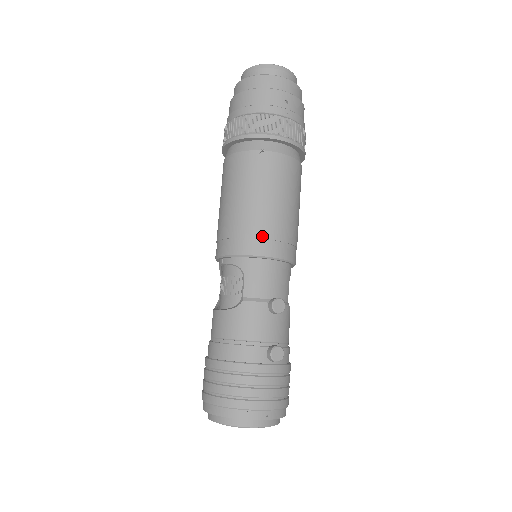
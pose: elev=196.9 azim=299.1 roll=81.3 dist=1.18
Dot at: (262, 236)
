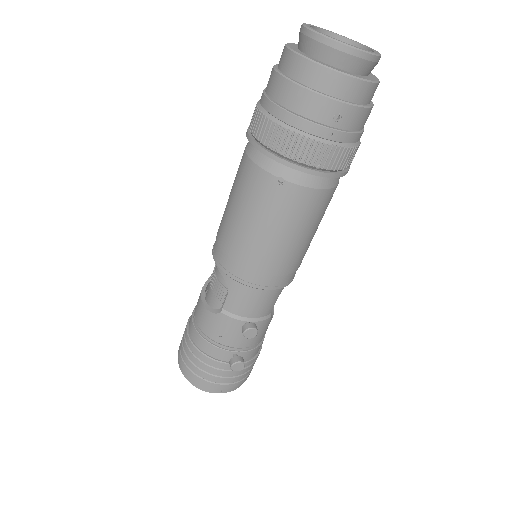
Dot at: (254, 269)
